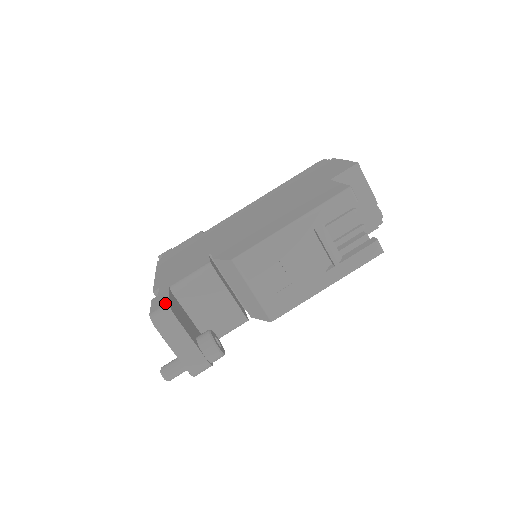
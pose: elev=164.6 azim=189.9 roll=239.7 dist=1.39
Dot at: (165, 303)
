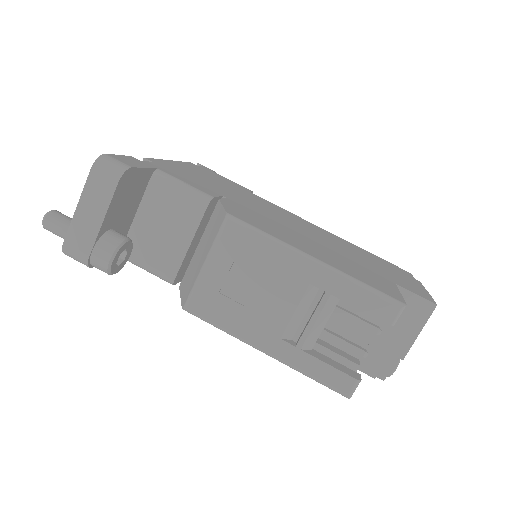
Dot at: (129, 164)
